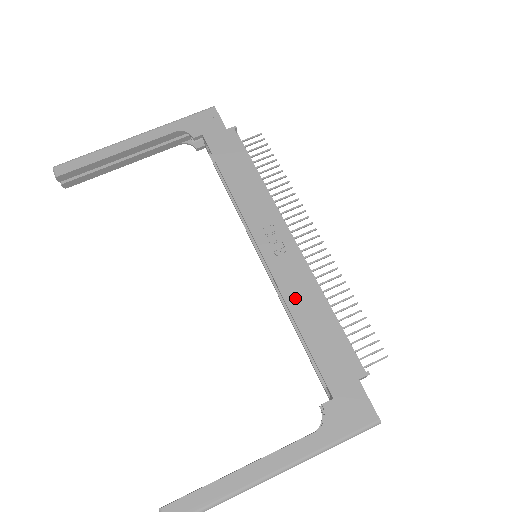
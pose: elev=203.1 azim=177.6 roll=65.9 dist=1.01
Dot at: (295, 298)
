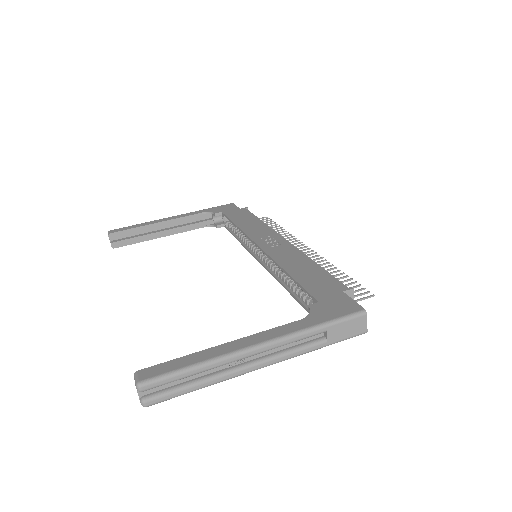
Dot at: (286, 261)
